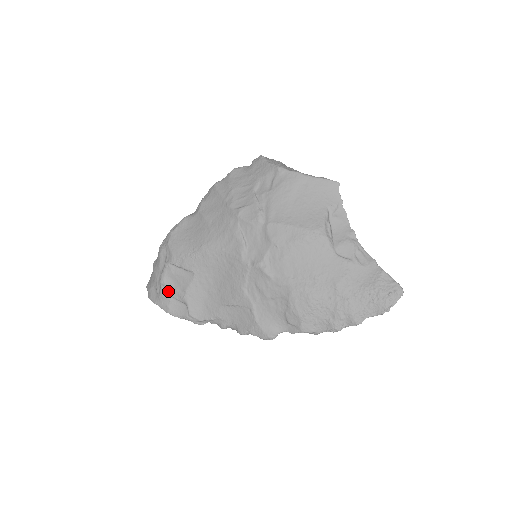
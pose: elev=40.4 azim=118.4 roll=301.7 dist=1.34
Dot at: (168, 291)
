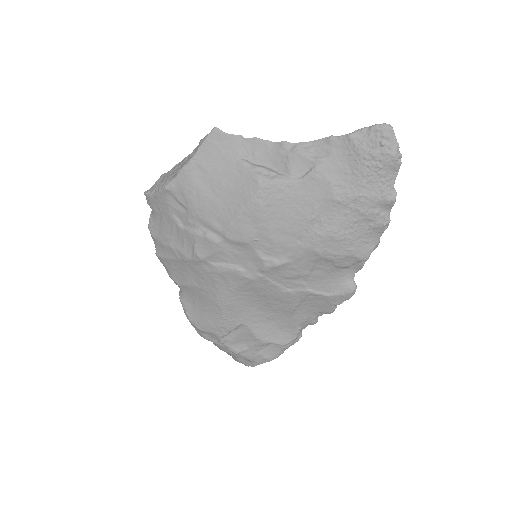
Dot at: (249, 352)
